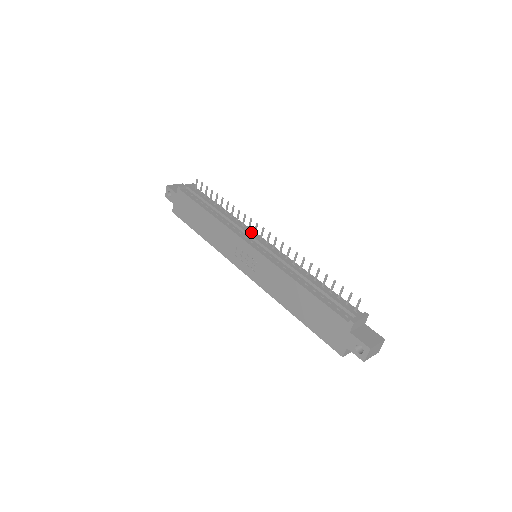
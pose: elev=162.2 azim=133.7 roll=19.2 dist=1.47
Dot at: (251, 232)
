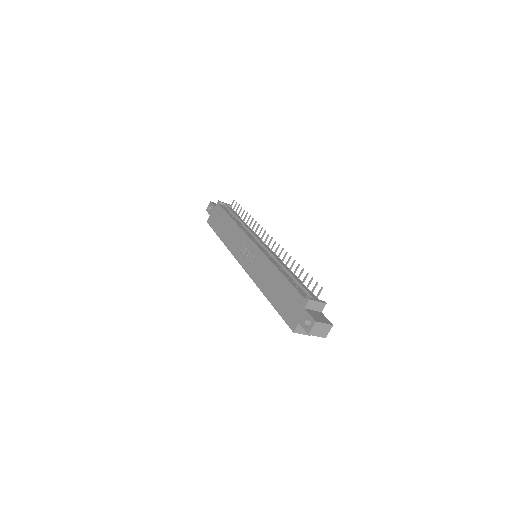
Dot at: occluded
